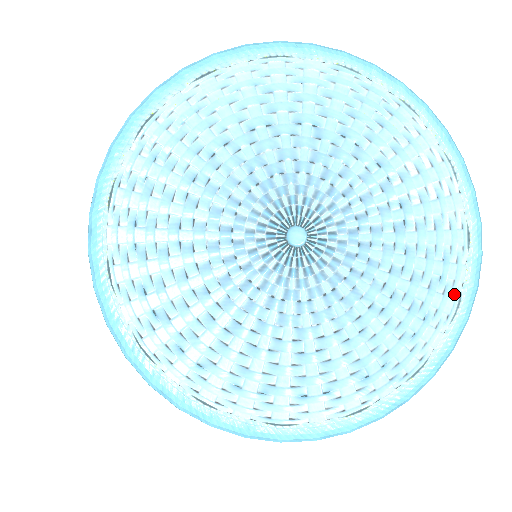
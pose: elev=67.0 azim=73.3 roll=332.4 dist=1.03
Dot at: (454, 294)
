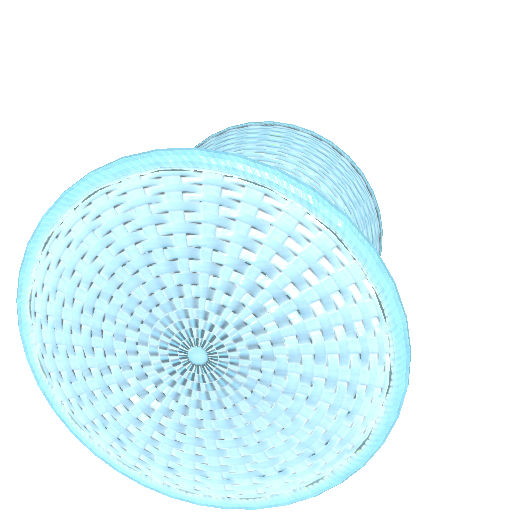
Dot at: (382, 367)
